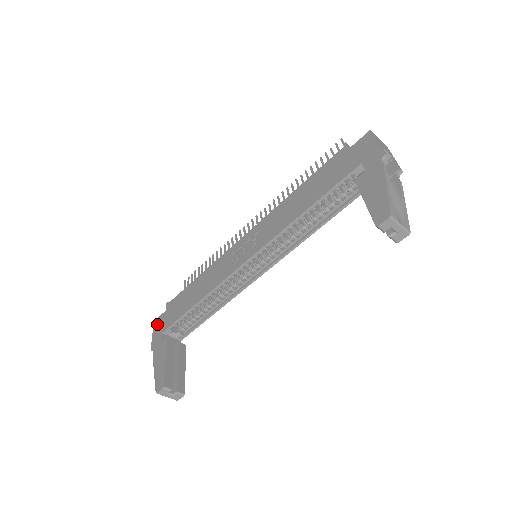
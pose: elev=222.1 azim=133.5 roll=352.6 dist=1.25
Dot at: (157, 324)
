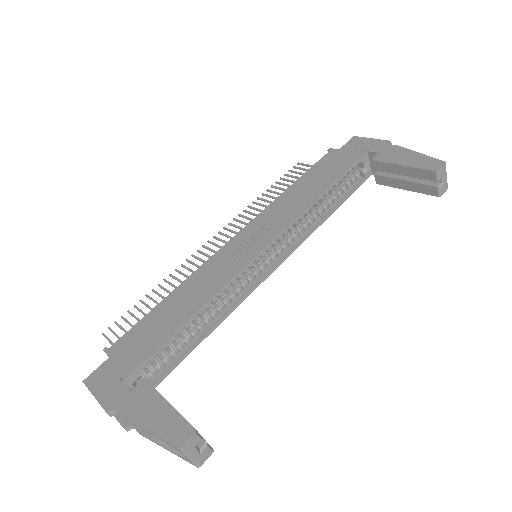
Dot at: (98, 379)
